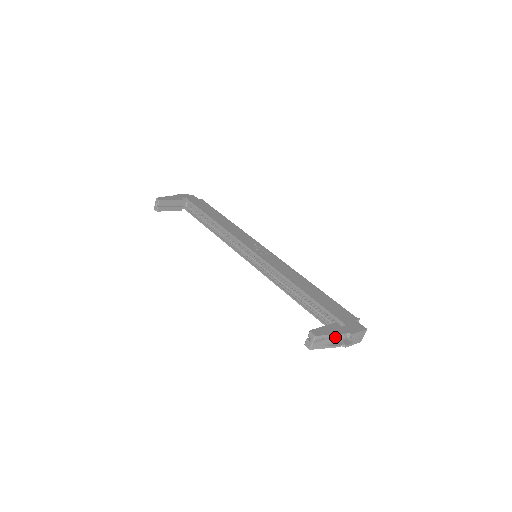
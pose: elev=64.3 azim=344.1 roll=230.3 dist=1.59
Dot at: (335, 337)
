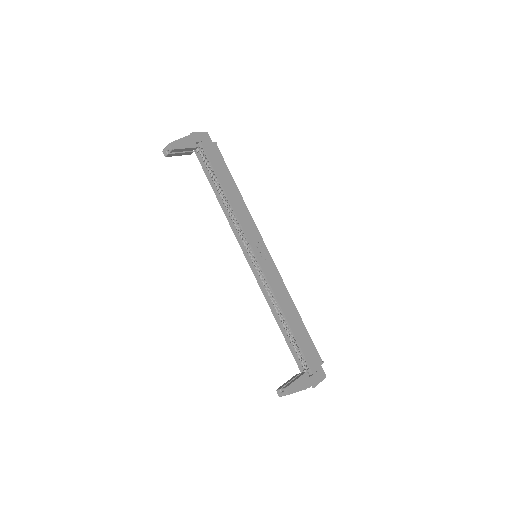
Dot at: occluded
